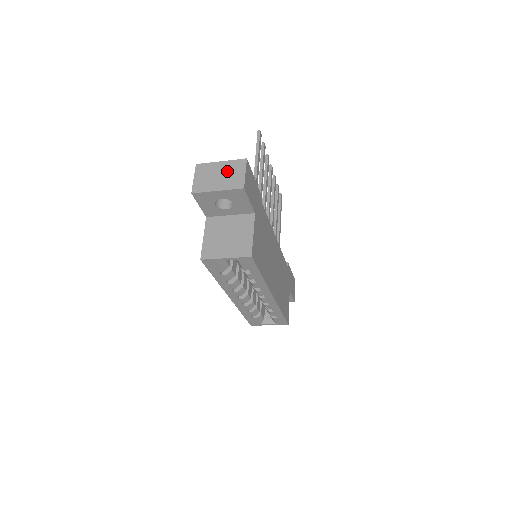
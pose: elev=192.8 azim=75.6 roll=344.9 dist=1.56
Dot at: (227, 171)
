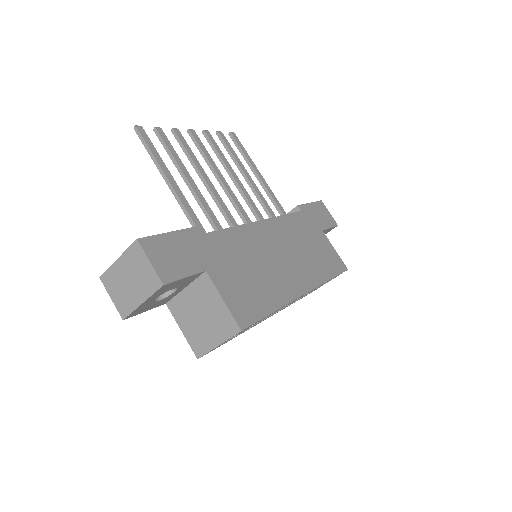
Dot at: (132, 270)
